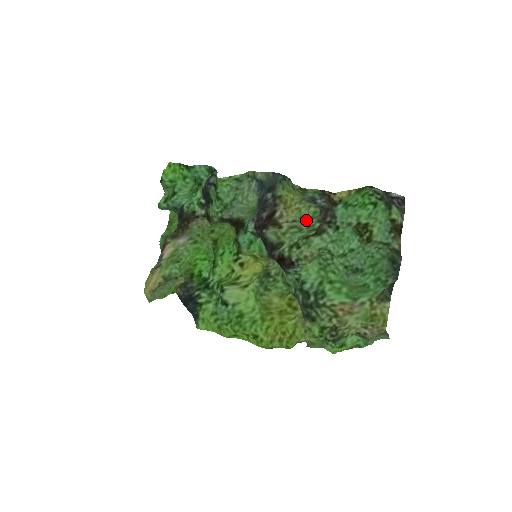
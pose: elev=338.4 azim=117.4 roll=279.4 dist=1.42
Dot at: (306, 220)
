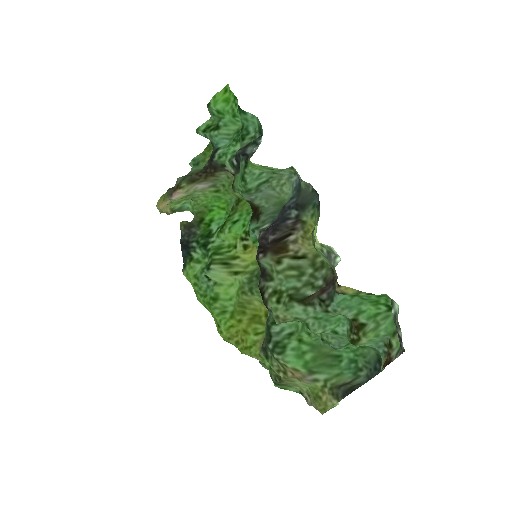
Dot at: (318, 262)
